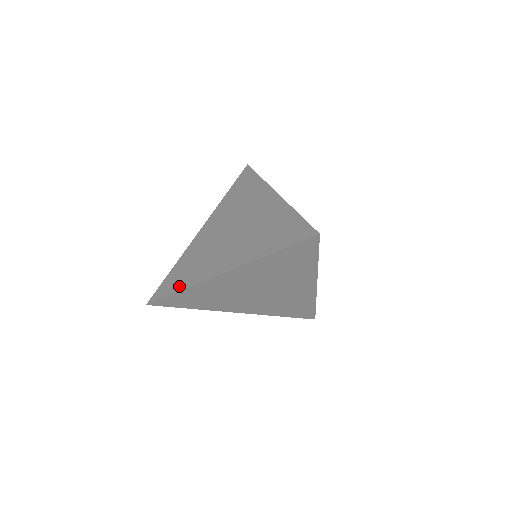
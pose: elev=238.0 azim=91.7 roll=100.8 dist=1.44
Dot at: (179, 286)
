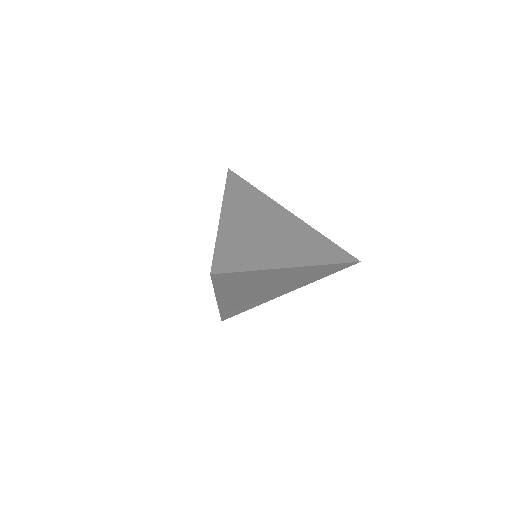
Dot at: occluded
